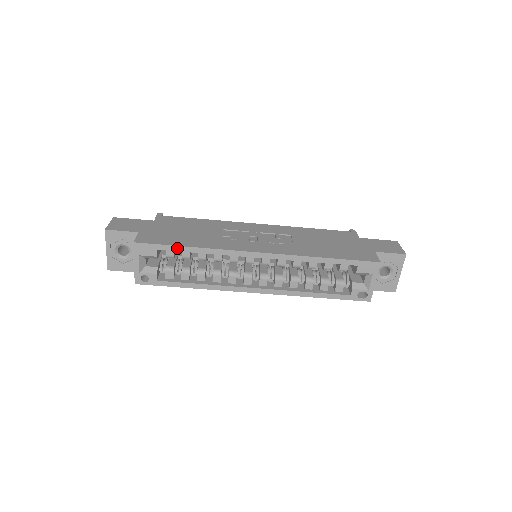
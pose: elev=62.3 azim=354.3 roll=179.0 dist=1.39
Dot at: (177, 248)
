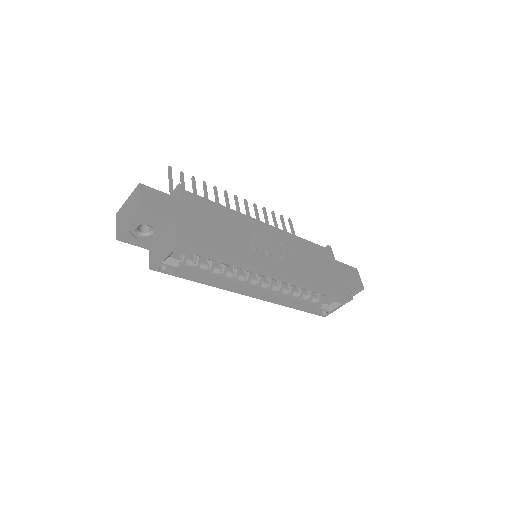
Dot at: (213, 255)
